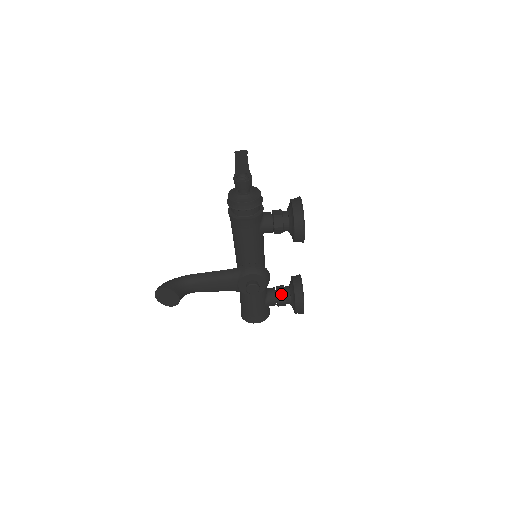
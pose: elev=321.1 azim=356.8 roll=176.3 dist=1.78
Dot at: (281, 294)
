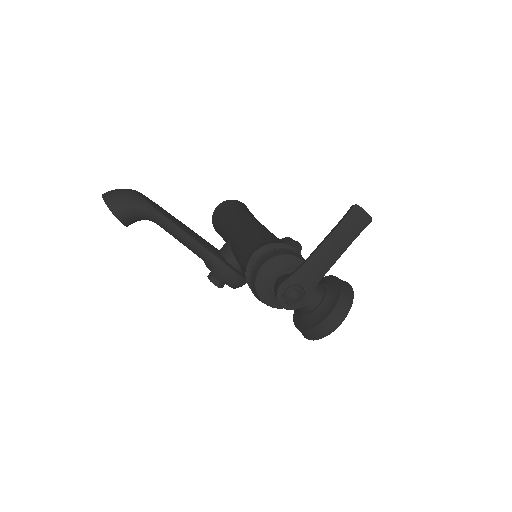
Dot at: occluded
